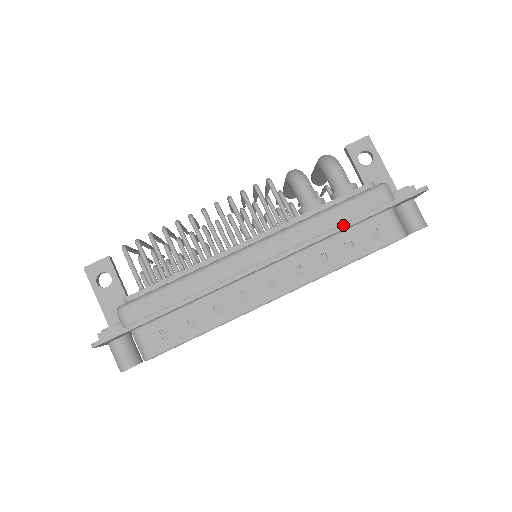
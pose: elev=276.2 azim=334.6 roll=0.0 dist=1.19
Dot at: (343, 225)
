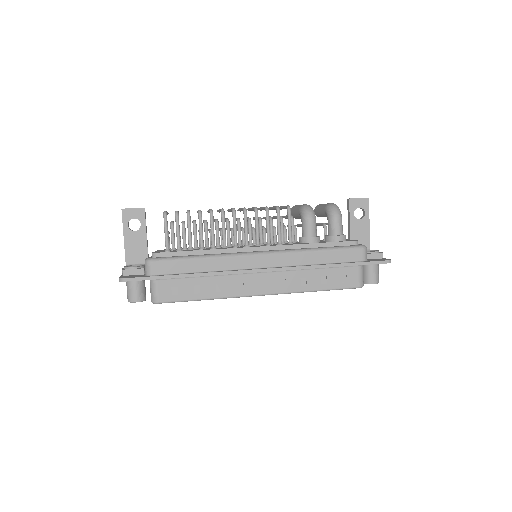
Dot at: (327, 265)
